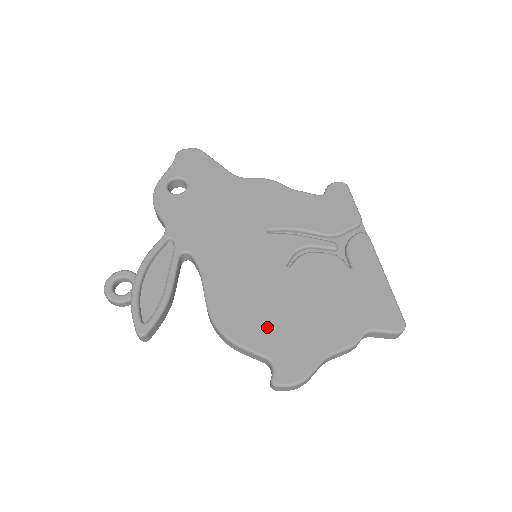
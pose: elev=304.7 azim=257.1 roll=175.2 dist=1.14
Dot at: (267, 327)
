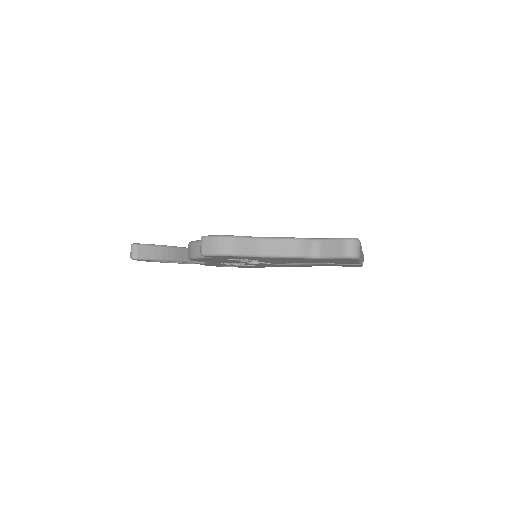
Dot at: occluded
